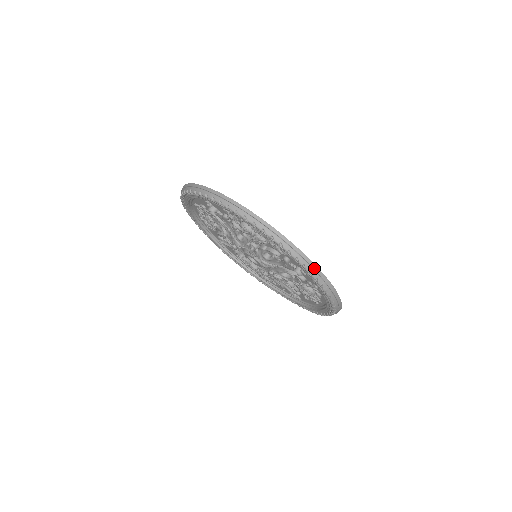
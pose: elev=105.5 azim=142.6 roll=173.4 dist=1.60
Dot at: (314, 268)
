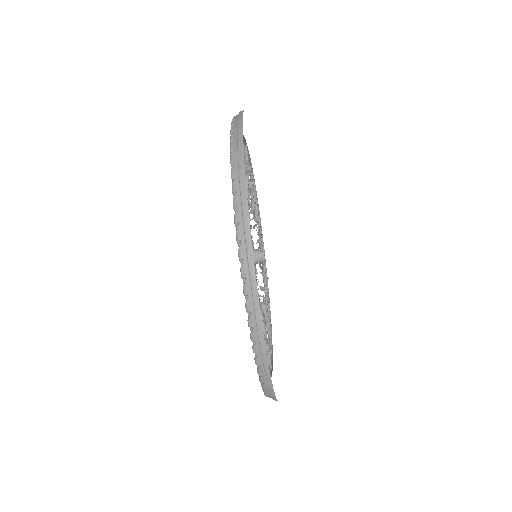
Dot at: occluded
